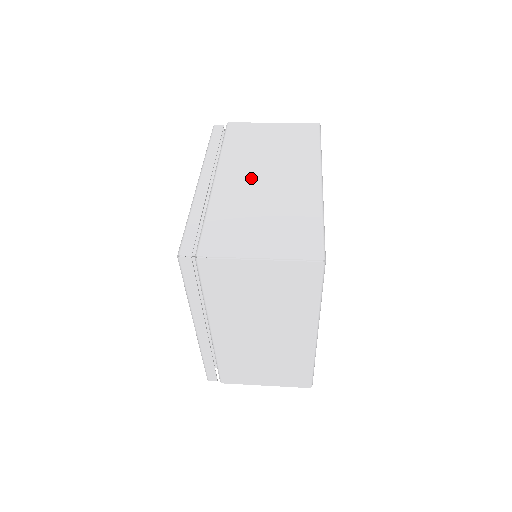
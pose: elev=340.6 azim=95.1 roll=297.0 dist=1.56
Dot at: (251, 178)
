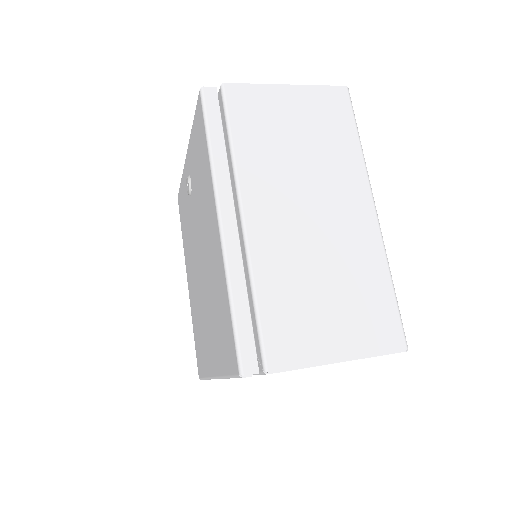
Dot at: occluded
